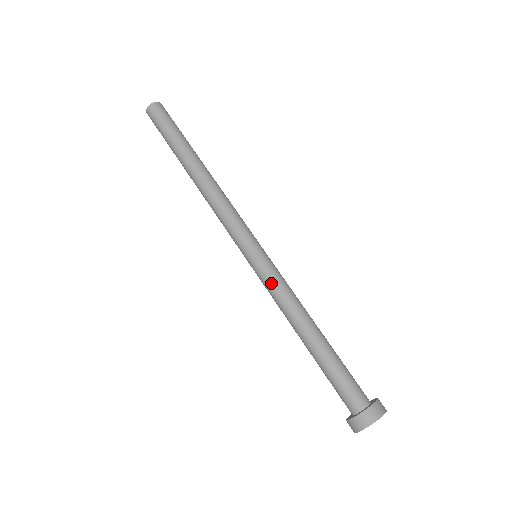
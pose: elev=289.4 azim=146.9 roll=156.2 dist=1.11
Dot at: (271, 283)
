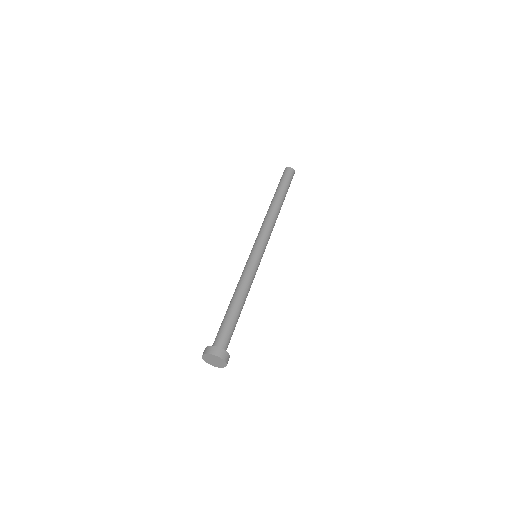
Dot at: (243, 270)
